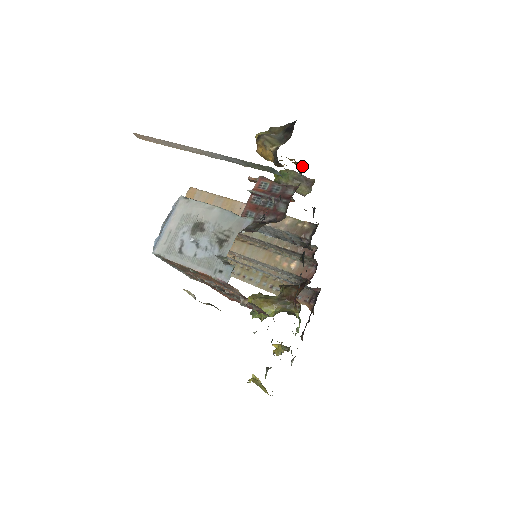
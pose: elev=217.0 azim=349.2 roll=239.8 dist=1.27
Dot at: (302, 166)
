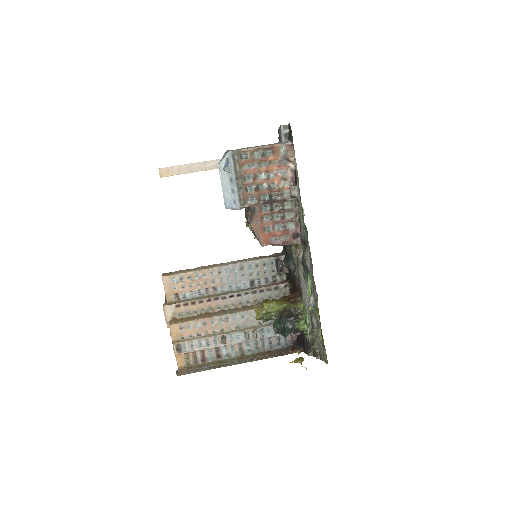
Dot at: occluded
